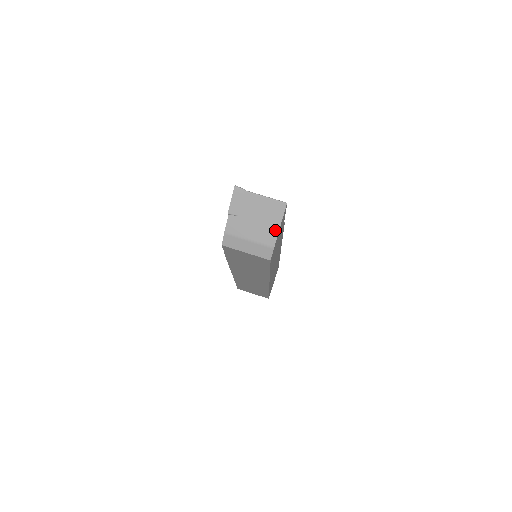
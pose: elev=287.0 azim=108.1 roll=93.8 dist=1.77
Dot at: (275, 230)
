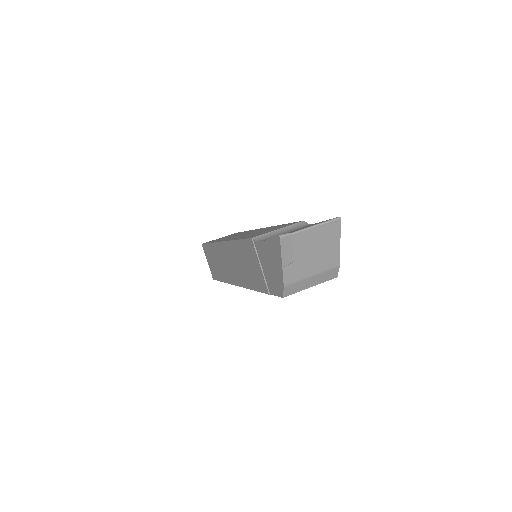
Dot at: (336, 250)
